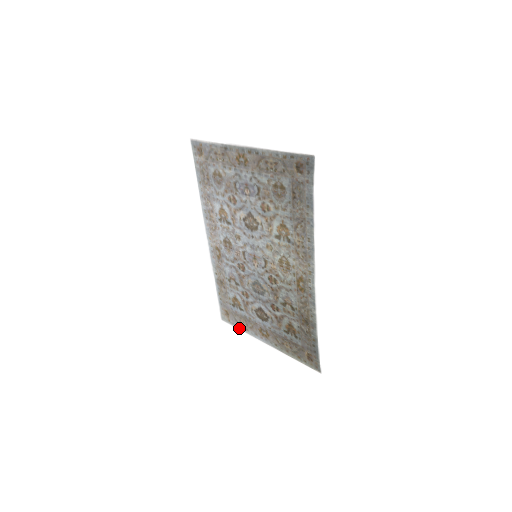
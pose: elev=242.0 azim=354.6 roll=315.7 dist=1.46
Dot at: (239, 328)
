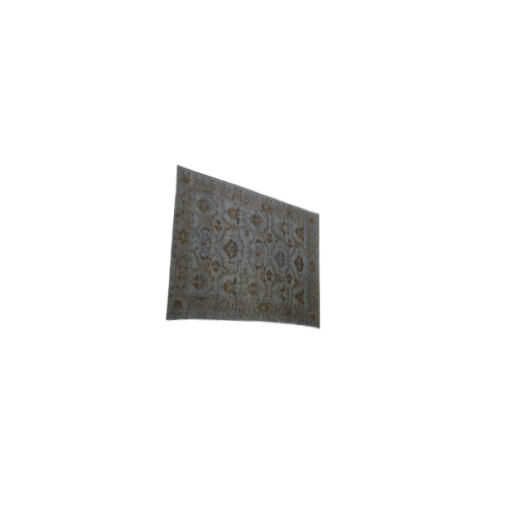
Dot at: (318, 237)
